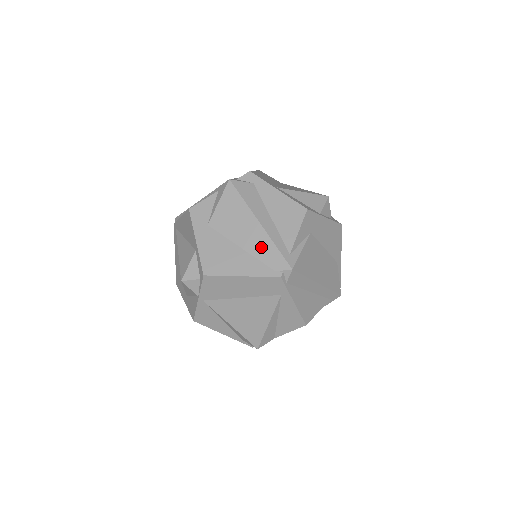
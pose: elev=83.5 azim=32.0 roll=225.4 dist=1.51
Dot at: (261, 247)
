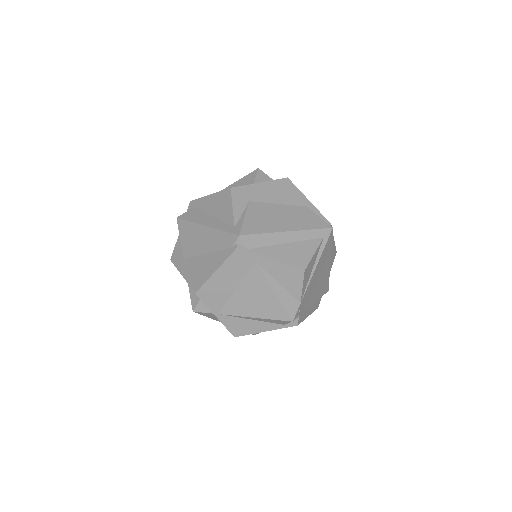
Dot at: (215, 241)
